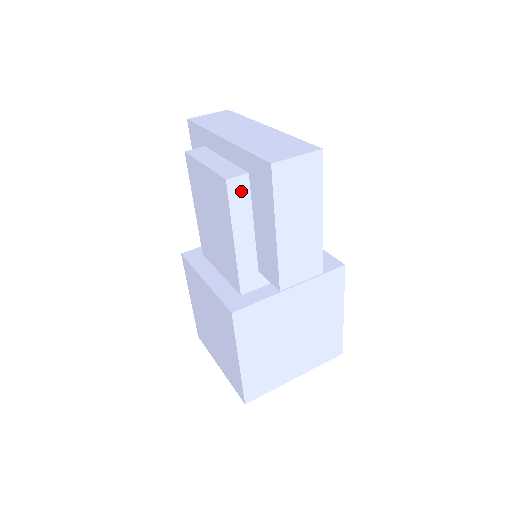
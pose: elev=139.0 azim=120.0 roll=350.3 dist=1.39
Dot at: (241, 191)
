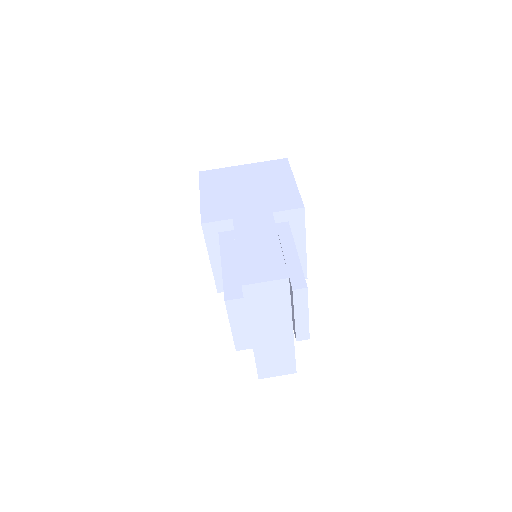
Dot at: occluded
